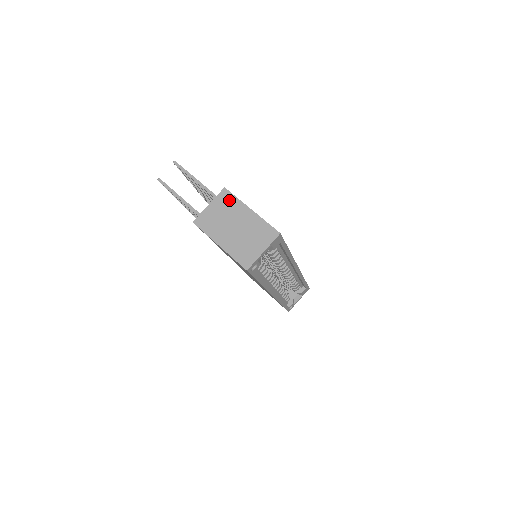
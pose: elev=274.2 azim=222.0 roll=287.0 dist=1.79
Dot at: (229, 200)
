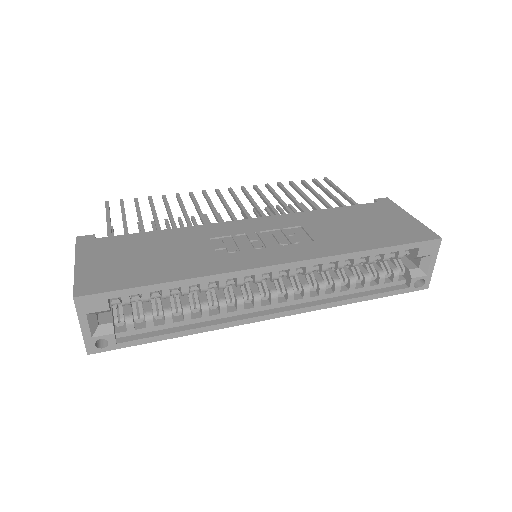
Dot at: occluded
